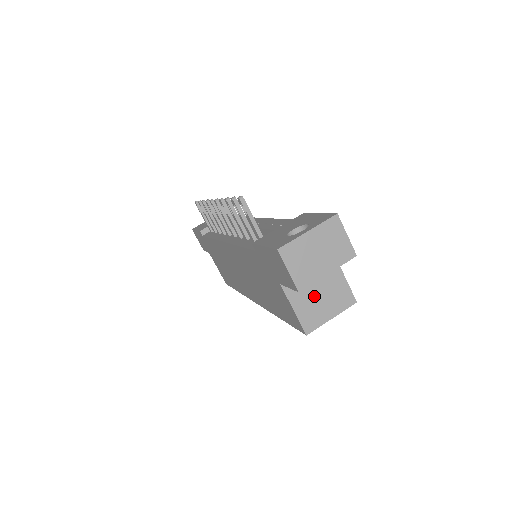
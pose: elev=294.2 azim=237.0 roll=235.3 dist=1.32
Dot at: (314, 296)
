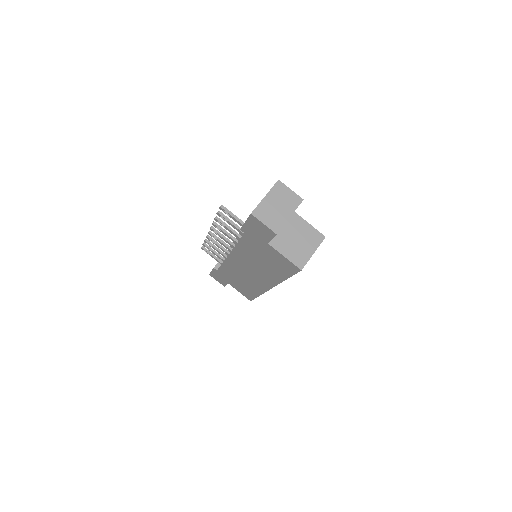
Dot at: (294, 243)
